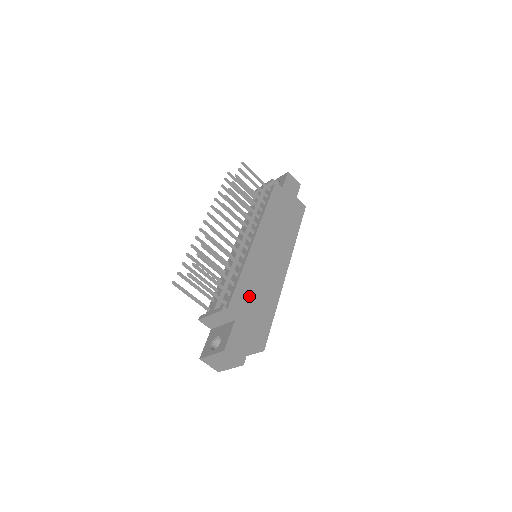
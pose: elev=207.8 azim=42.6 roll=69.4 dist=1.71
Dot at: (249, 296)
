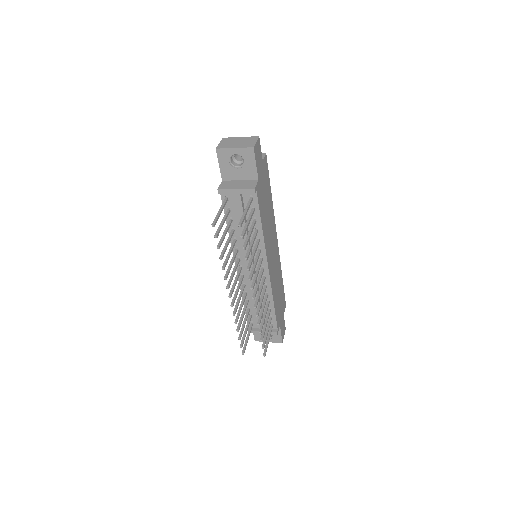
Dot at: (278, 302)
